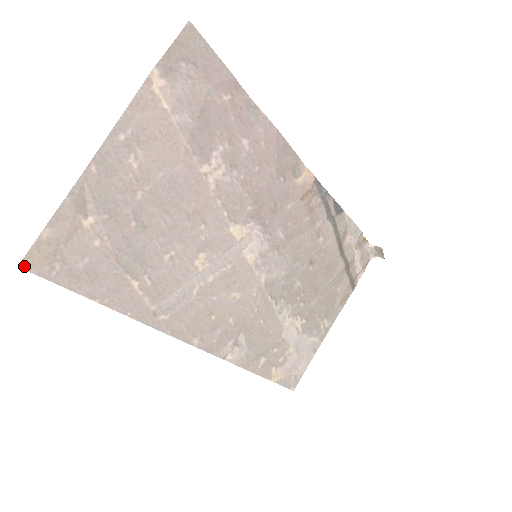
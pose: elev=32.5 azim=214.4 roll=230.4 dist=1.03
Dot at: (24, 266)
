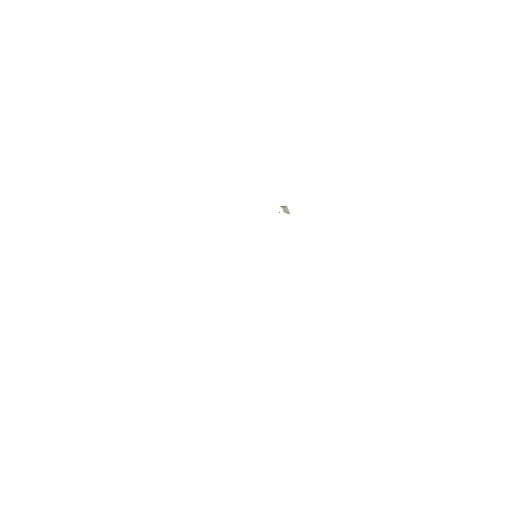
Dot at: occluded
